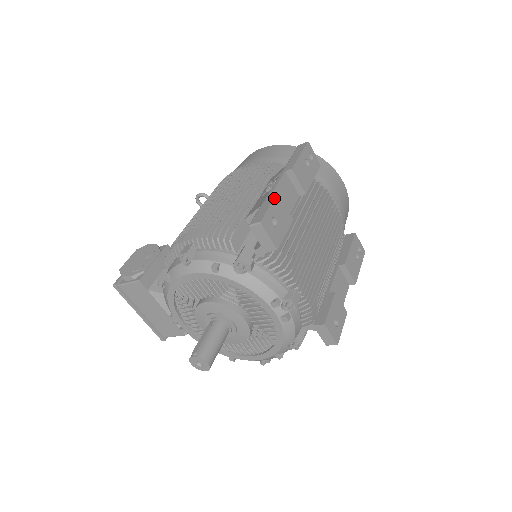
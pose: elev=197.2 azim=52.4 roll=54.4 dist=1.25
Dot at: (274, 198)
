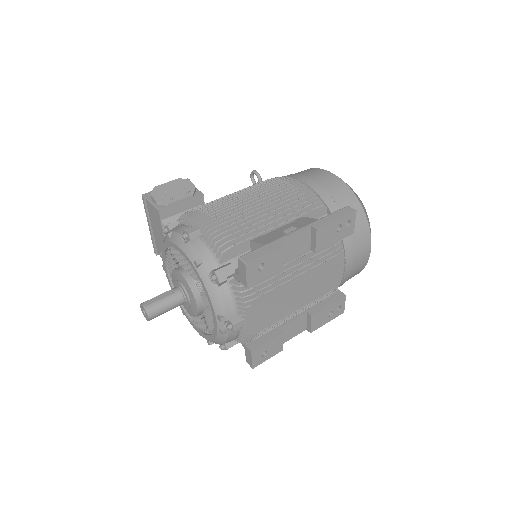
Dot at: (276, 248)
